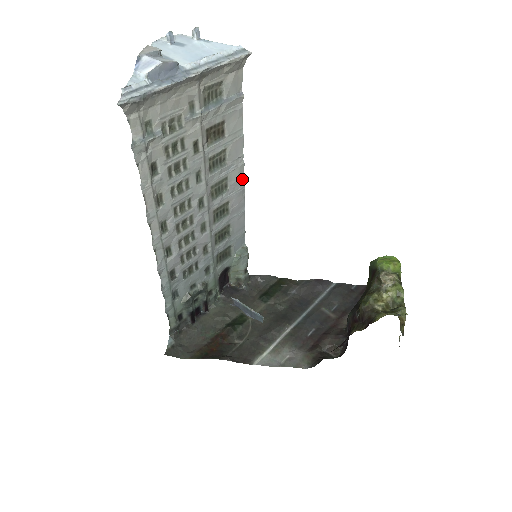
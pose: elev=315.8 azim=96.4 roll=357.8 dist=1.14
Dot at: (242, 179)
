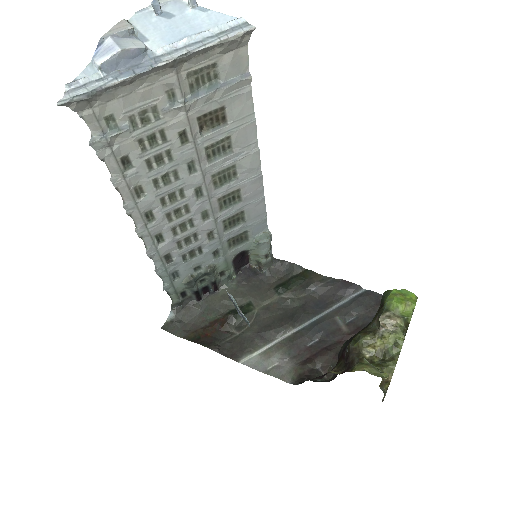
Dot at: (258, 166)
